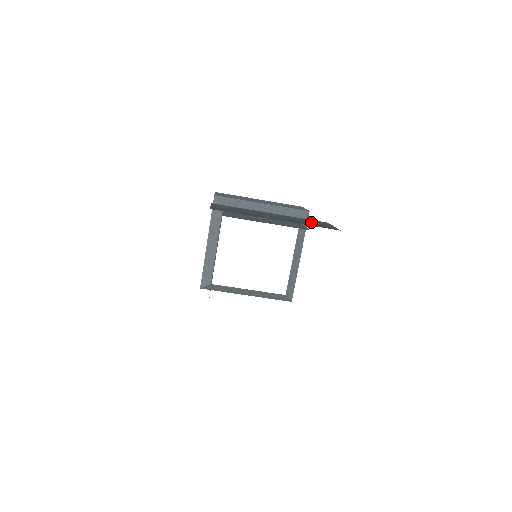
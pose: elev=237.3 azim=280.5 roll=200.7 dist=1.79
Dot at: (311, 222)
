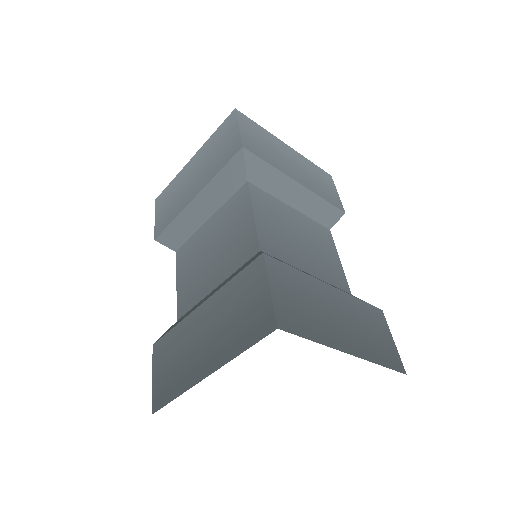
Dot at: (242, 306)
